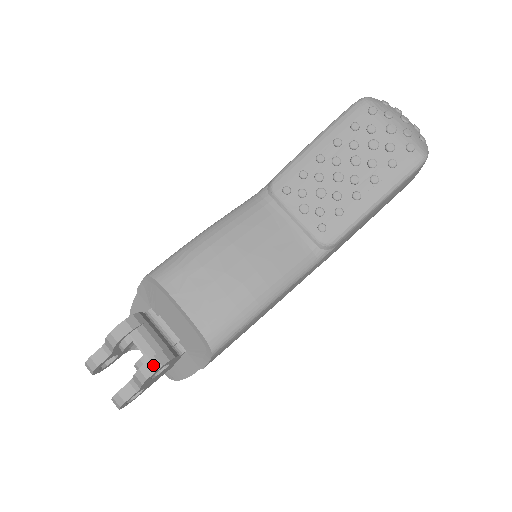
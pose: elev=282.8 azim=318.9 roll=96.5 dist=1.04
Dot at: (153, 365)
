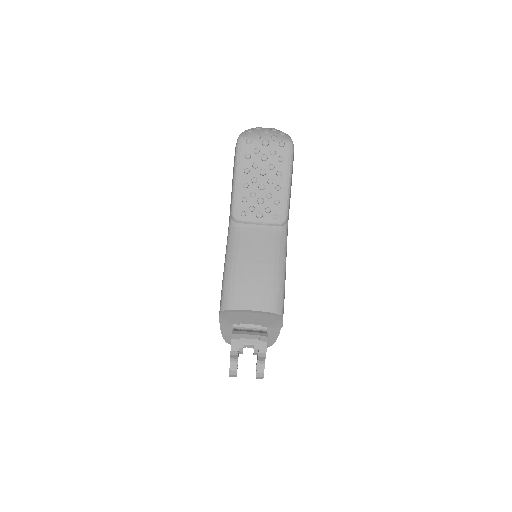
Dot at: (263, 345)
